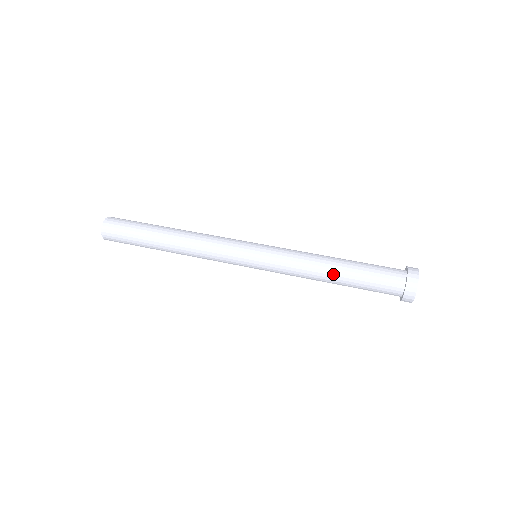
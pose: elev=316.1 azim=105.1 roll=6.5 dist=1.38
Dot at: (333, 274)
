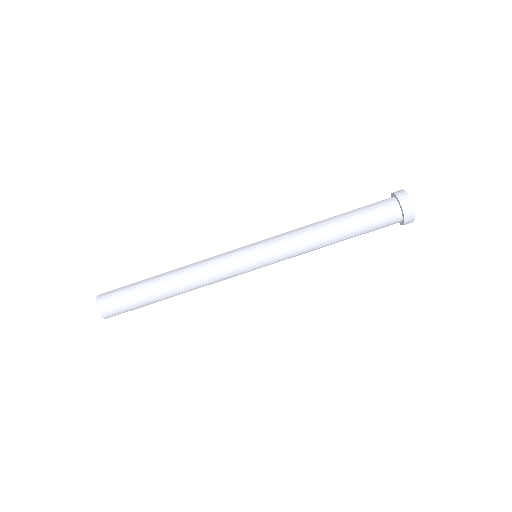
Dot at: occluded
